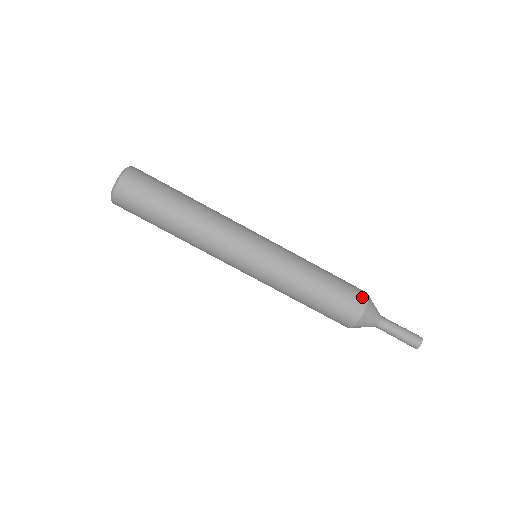
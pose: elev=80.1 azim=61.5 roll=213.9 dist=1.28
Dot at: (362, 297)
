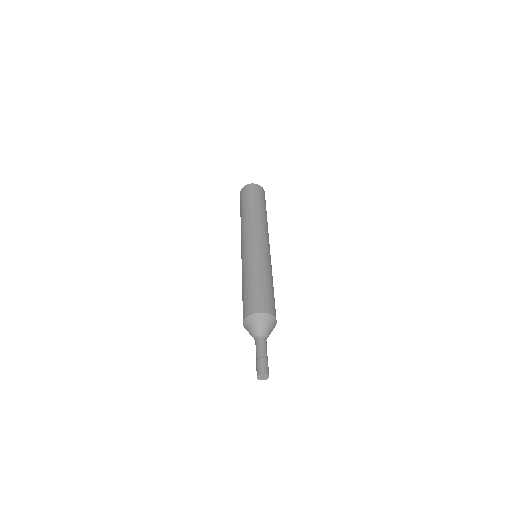
Dot at: occluded
